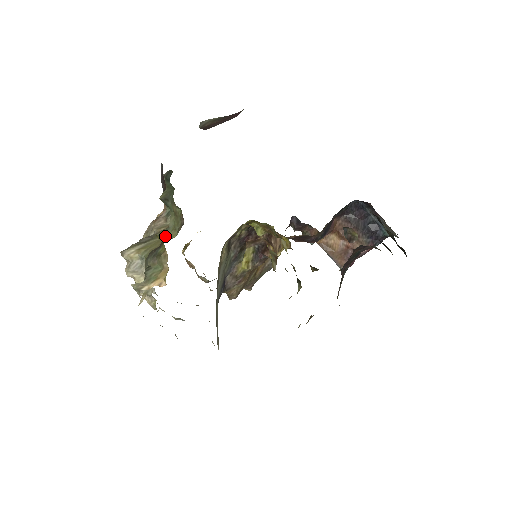
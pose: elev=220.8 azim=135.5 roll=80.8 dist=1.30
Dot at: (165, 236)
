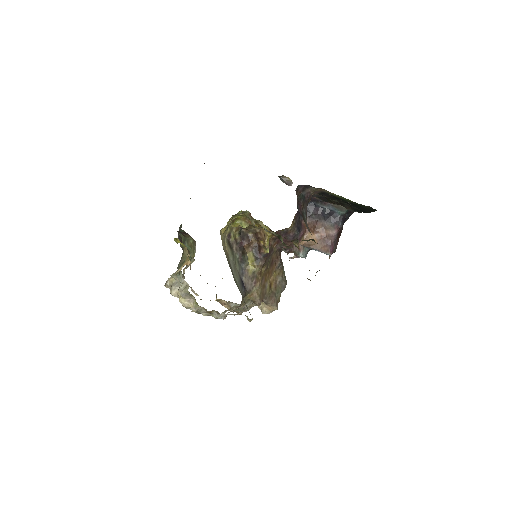
Dot at: occluded
